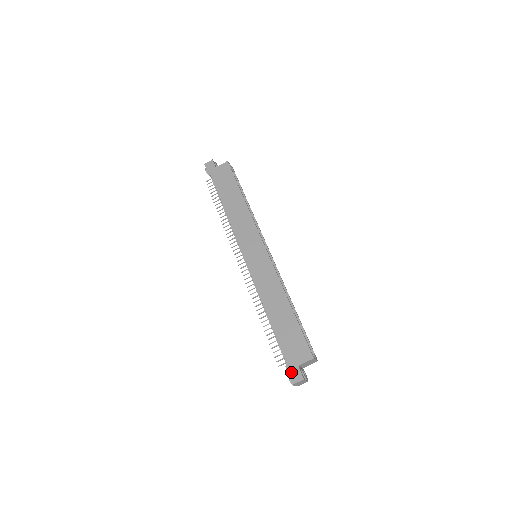
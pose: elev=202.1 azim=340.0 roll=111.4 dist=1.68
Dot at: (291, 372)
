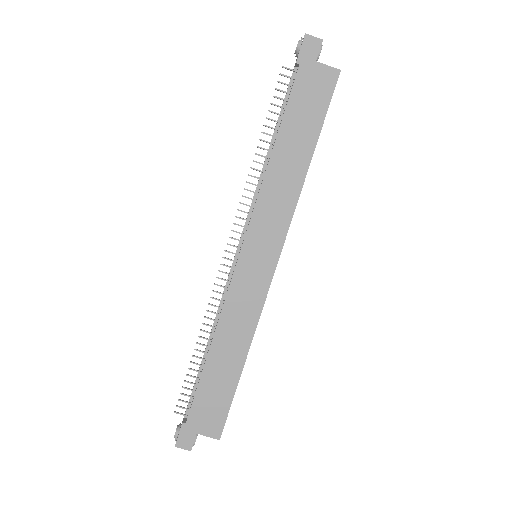
Dot at: (184, 434)
